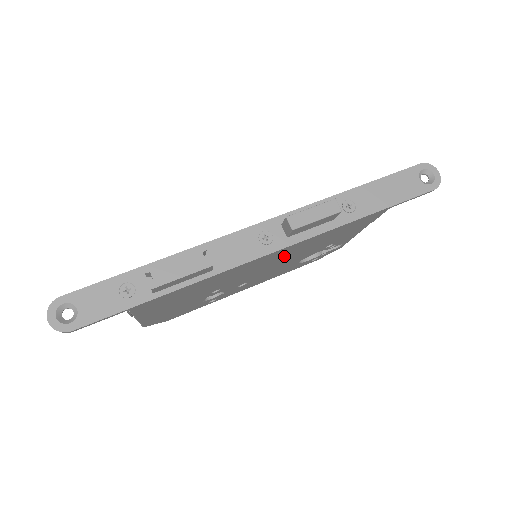
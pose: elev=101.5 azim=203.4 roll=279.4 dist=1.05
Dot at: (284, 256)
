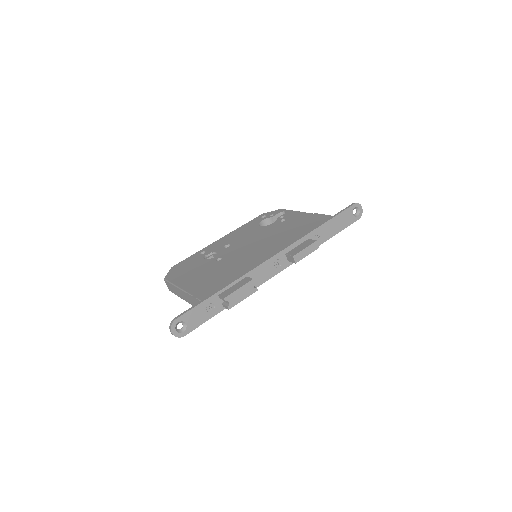
Dot at: occluded
